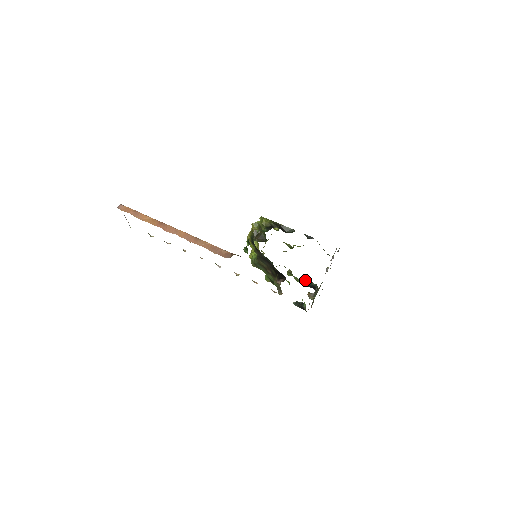
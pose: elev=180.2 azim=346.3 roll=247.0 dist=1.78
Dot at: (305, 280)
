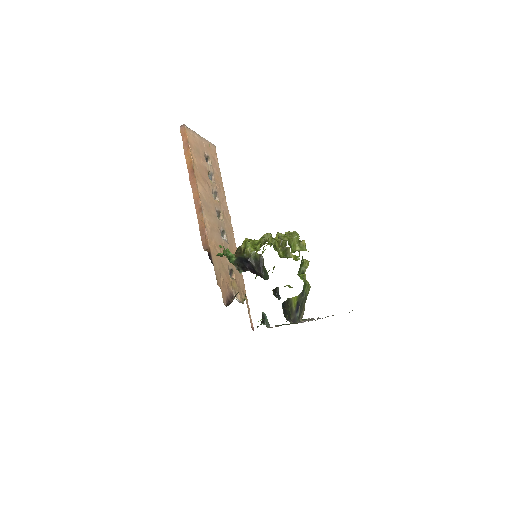
Dot at: occluded
